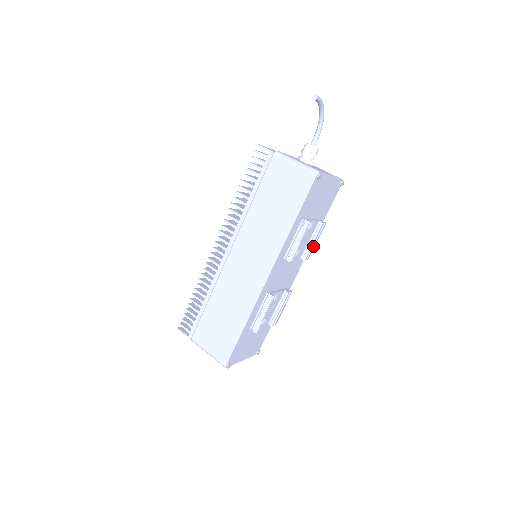
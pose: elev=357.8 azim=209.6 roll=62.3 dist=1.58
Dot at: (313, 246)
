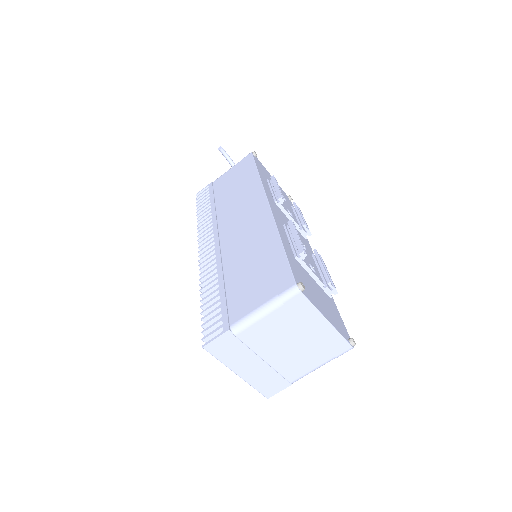
Dot at: (304, 220)
